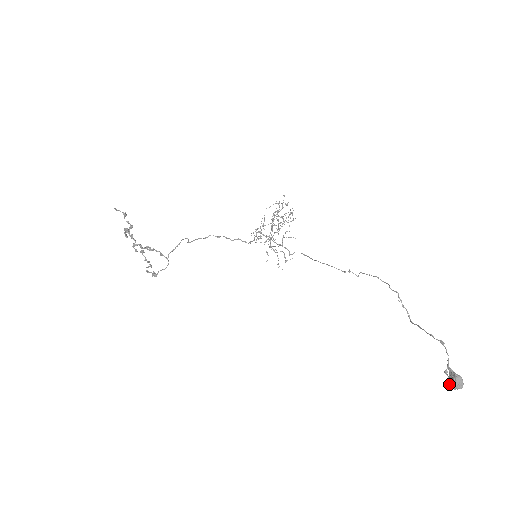
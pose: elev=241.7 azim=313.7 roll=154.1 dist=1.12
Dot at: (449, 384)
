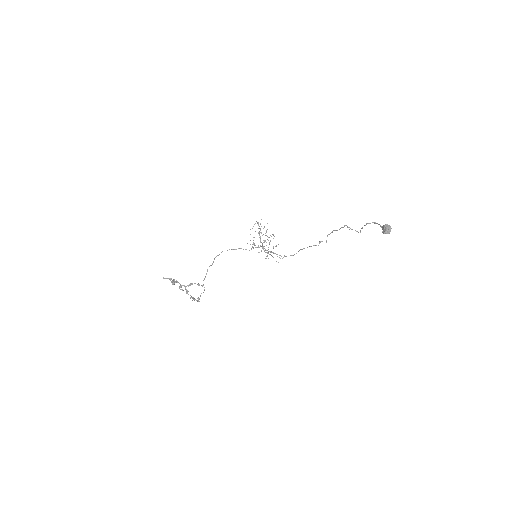
Dot at: (384, 232)
